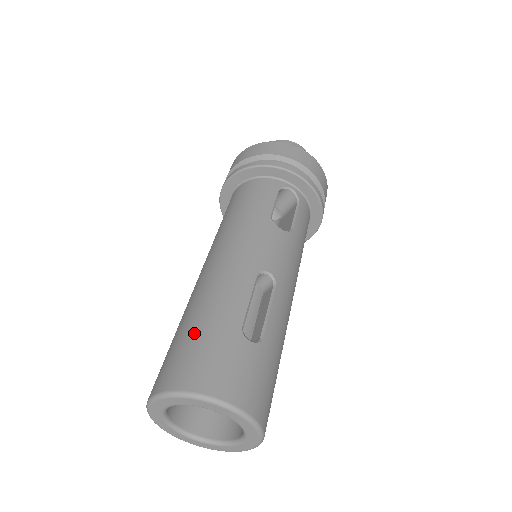
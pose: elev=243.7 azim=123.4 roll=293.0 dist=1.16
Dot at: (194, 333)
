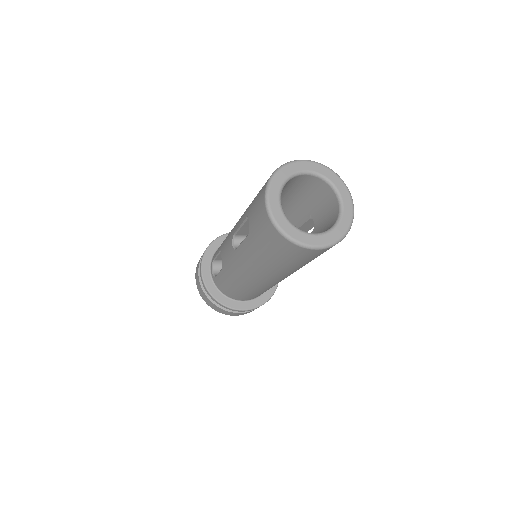
Dot at: occluded
